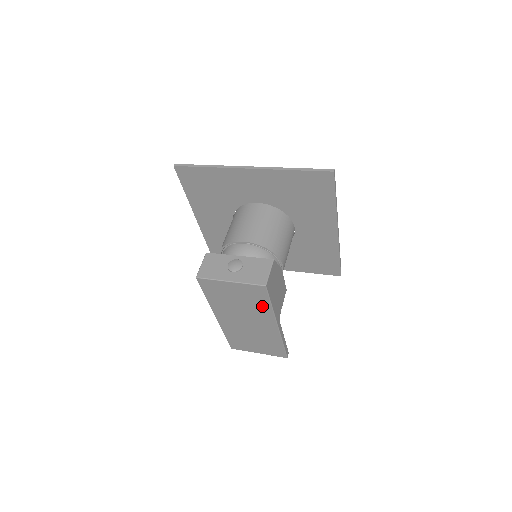
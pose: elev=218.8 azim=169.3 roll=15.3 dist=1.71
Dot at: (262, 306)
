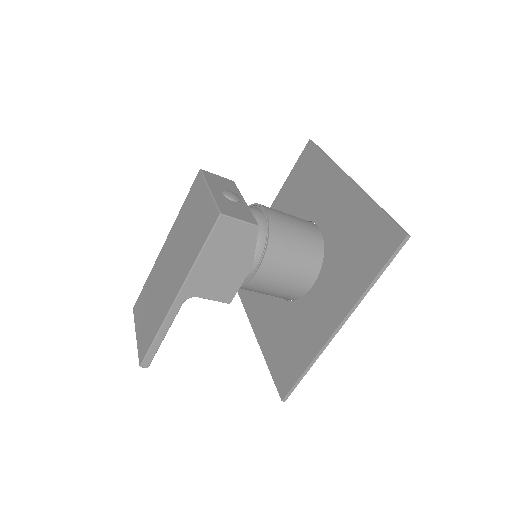
Dot at: (195, 249)
